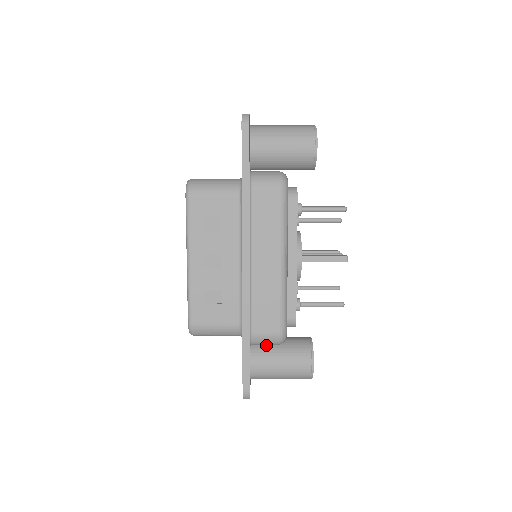
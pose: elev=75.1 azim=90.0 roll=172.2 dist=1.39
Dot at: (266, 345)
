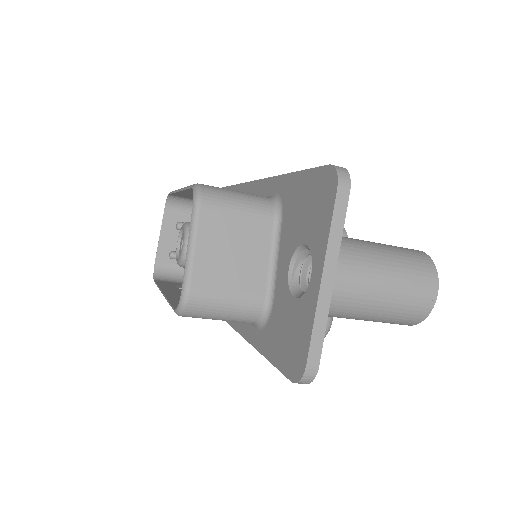
Dot at: occluded
